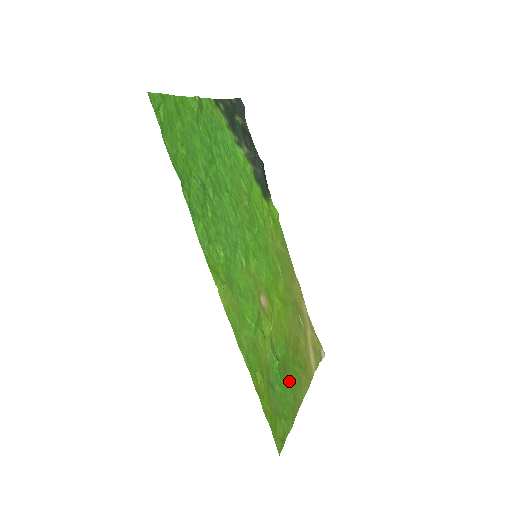
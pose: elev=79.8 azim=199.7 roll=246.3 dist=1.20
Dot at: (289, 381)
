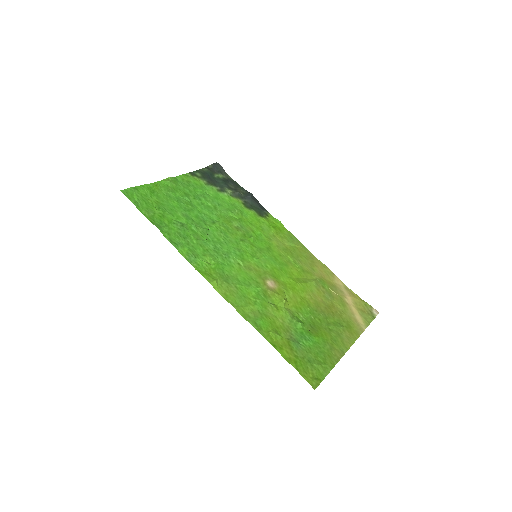
Dot at: (322, 337)
